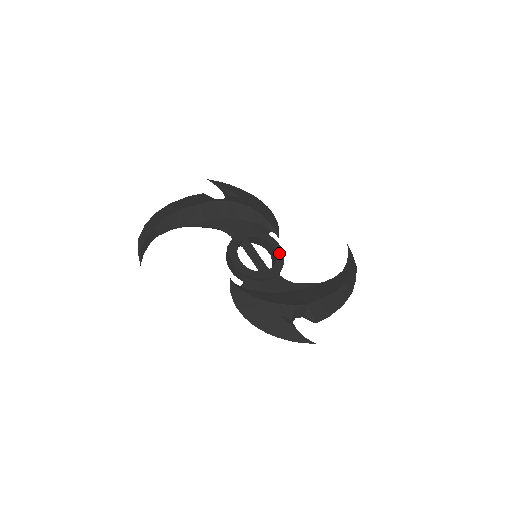
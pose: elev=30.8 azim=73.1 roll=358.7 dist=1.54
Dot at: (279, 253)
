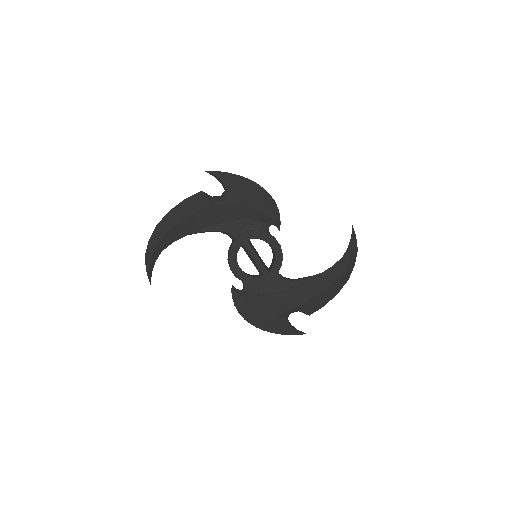
Dot at: (278, 253)
